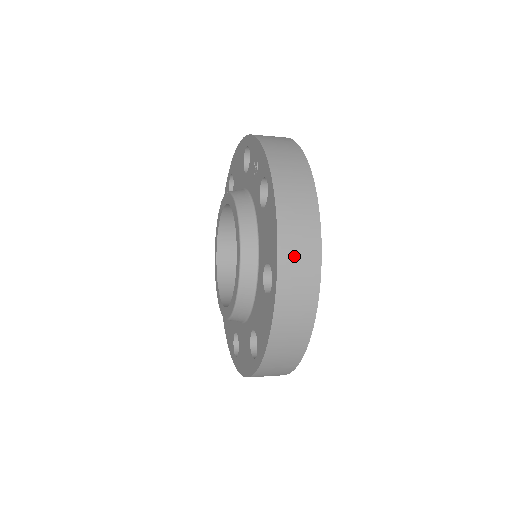
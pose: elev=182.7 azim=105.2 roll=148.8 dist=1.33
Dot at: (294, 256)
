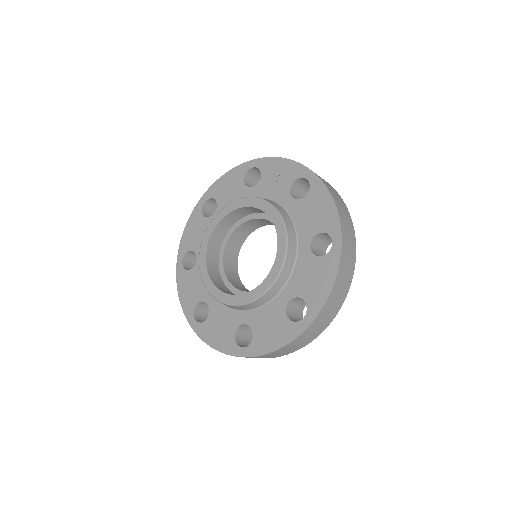
Dot at: (345, 224)
